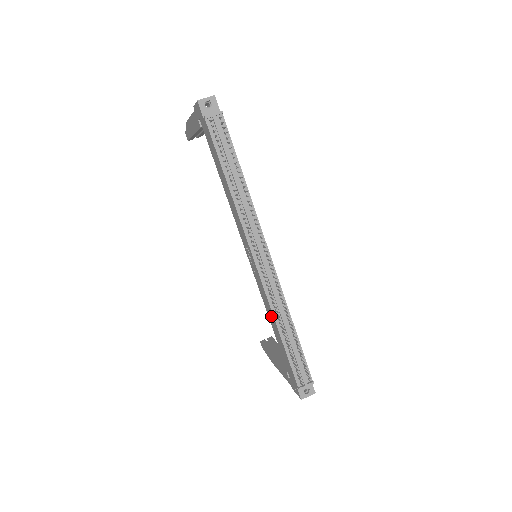
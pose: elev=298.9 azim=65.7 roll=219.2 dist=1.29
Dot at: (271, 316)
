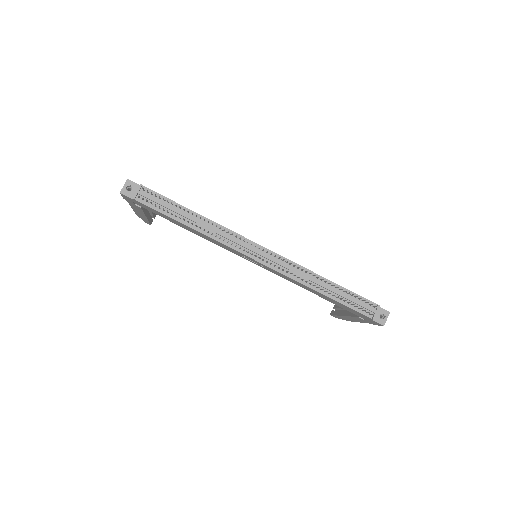
Dot at: (304, 287)
